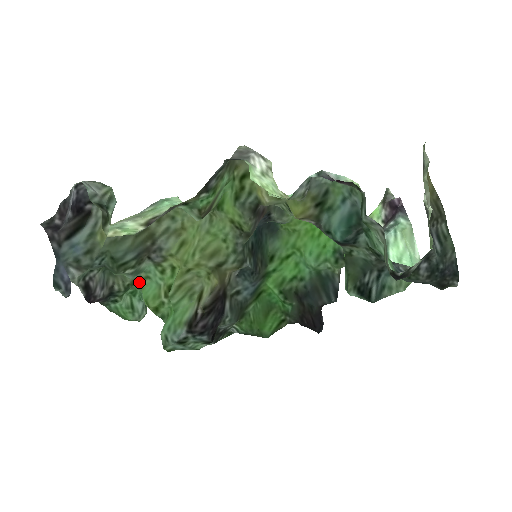
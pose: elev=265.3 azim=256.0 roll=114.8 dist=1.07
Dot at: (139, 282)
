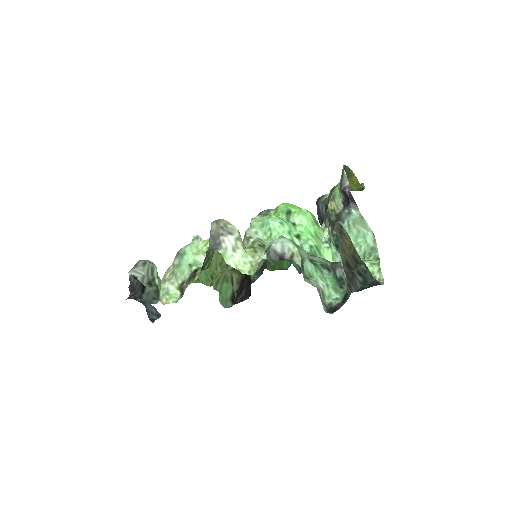
Dot at: occluded
